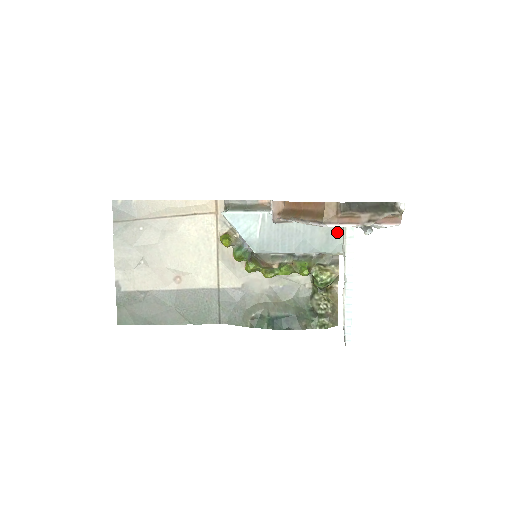
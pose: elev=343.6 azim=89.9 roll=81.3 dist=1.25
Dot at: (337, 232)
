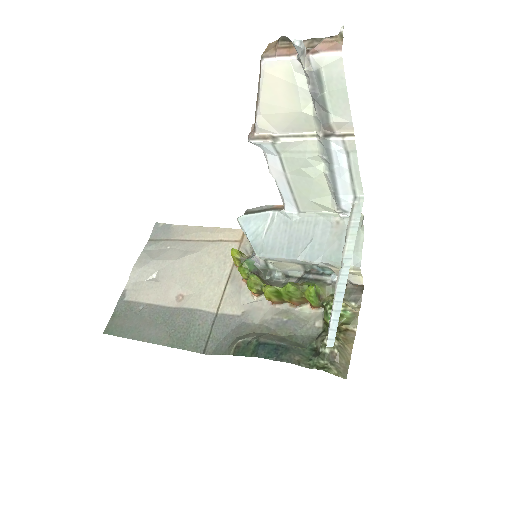
Dot at: occluded
